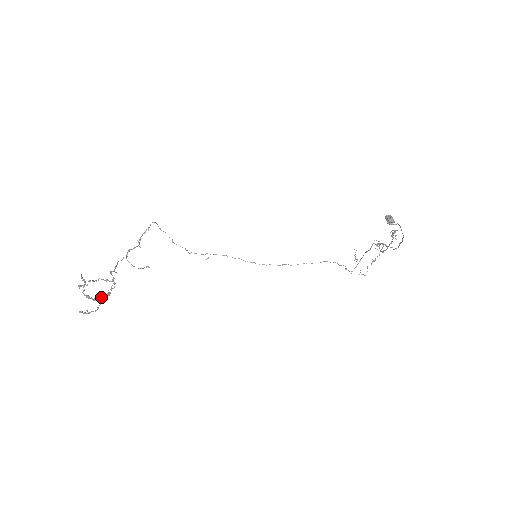
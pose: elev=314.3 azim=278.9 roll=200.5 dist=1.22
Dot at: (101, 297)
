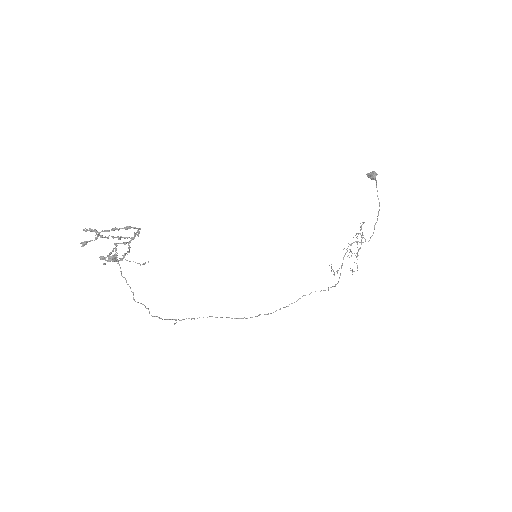
Dot at: (134, 227)
